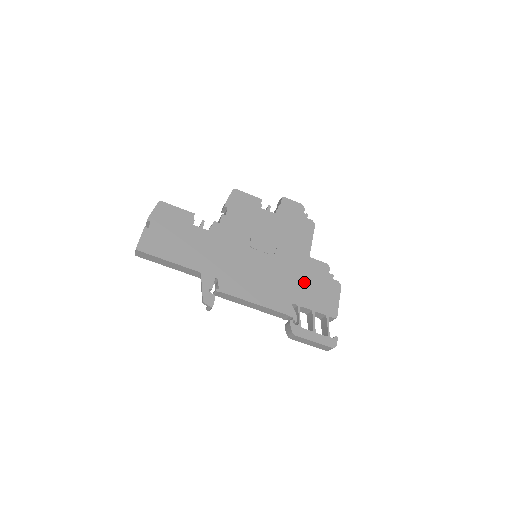
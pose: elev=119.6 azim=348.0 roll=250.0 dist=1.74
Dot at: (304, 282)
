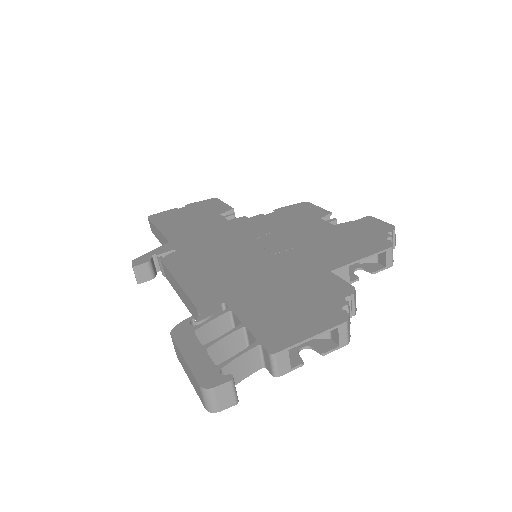
Dot at: (279, 290)
